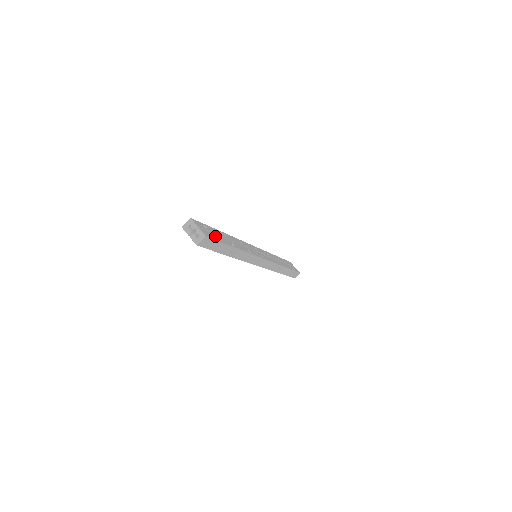
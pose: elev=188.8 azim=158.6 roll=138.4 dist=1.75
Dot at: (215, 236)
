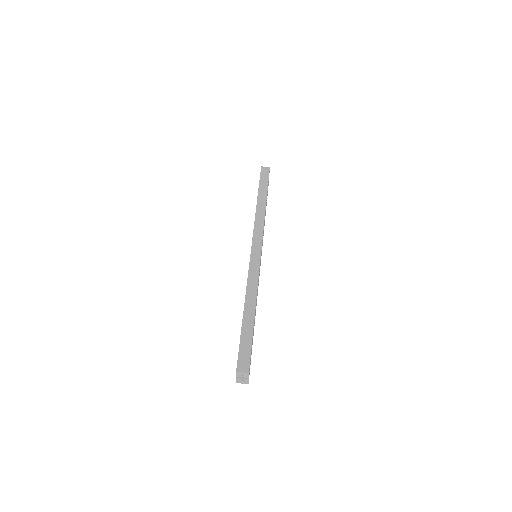
Dot at: occluded
